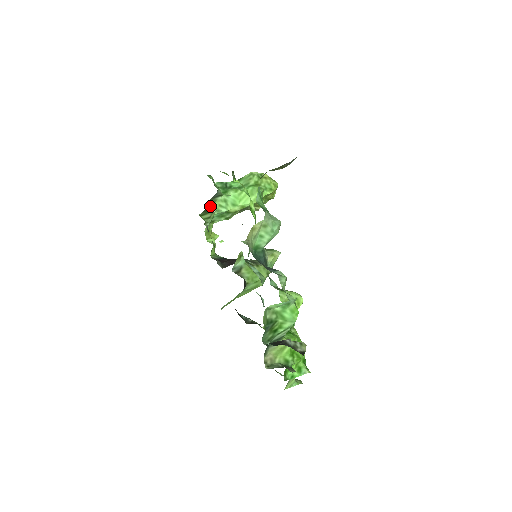
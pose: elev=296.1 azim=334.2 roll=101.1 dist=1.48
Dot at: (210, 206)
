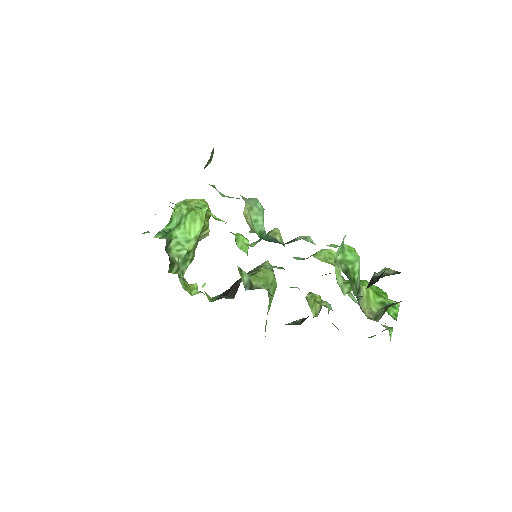
Dot at: (170, 257)
